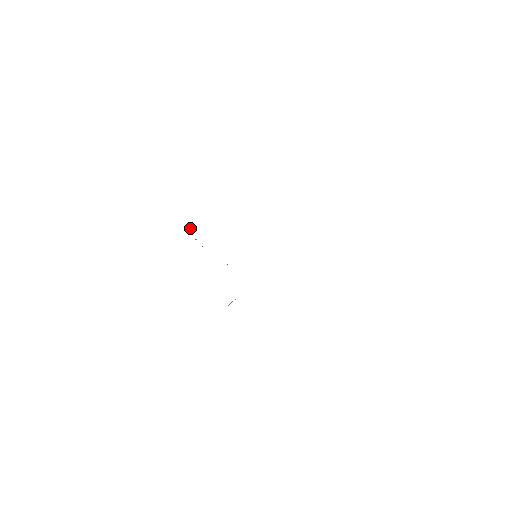
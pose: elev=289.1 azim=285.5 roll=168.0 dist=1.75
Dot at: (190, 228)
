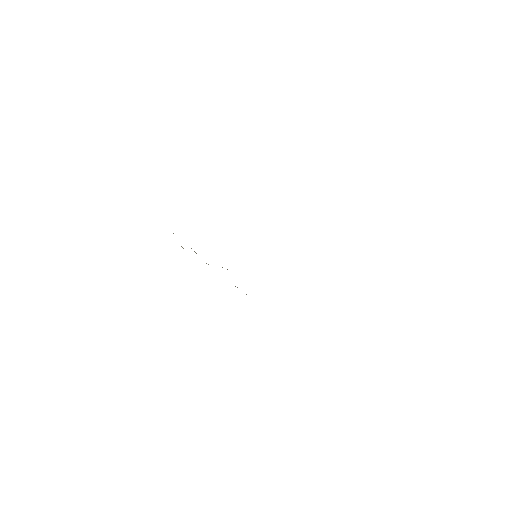
Dot at: occluded
